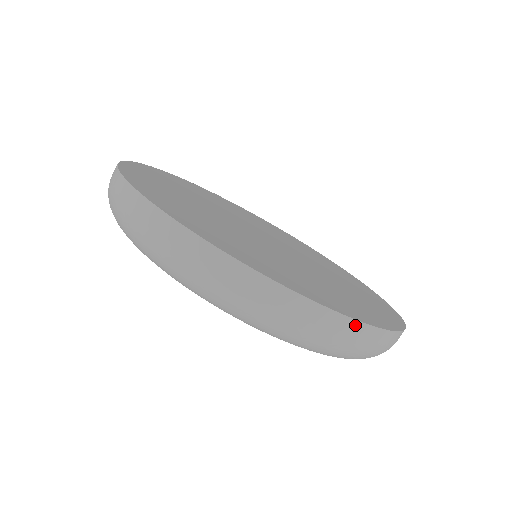
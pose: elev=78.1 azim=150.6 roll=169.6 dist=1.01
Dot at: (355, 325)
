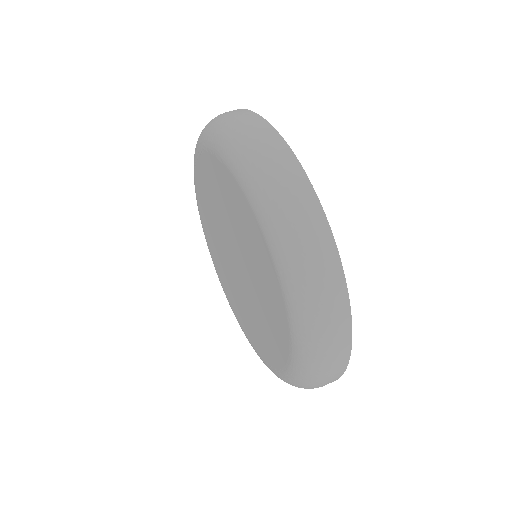
Dot at: (340, 273)
